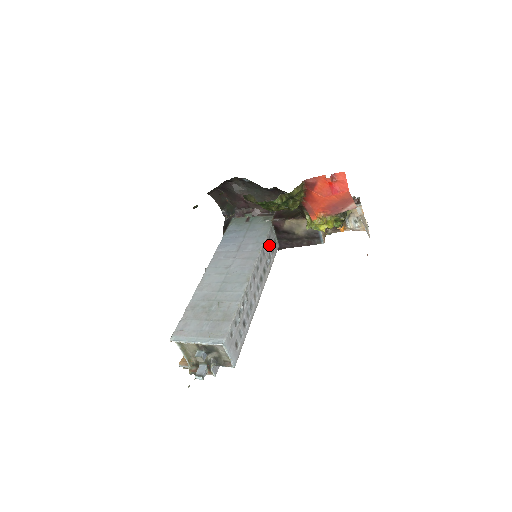
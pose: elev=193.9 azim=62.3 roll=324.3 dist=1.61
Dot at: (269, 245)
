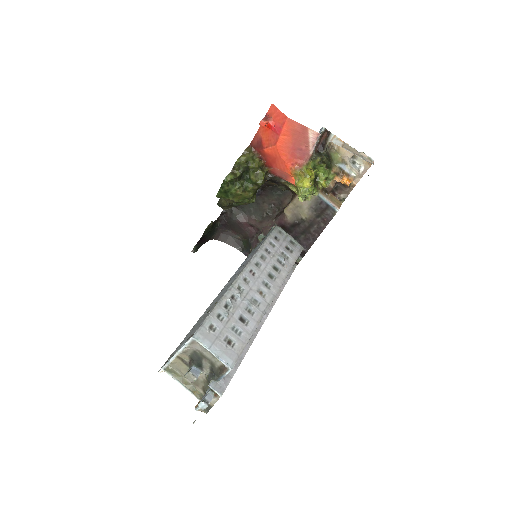
Dot at: (278, 245)
